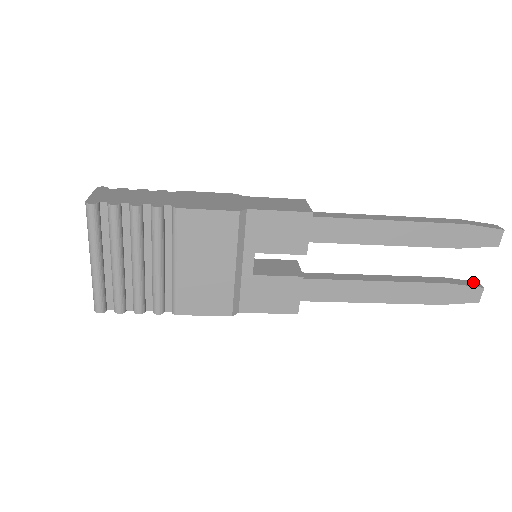
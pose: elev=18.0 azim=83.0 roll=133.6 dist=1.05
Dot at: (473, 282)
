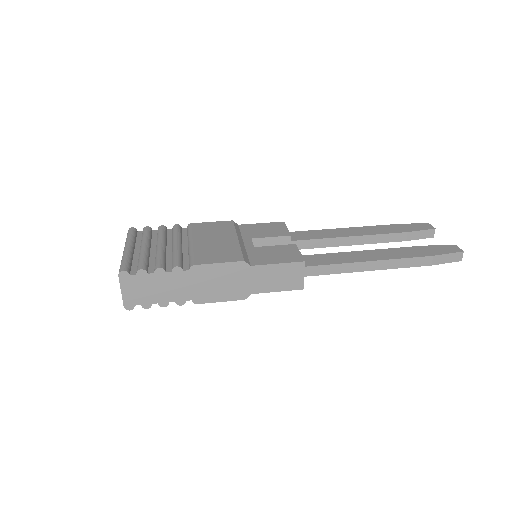
Dot at: (430, 231)
